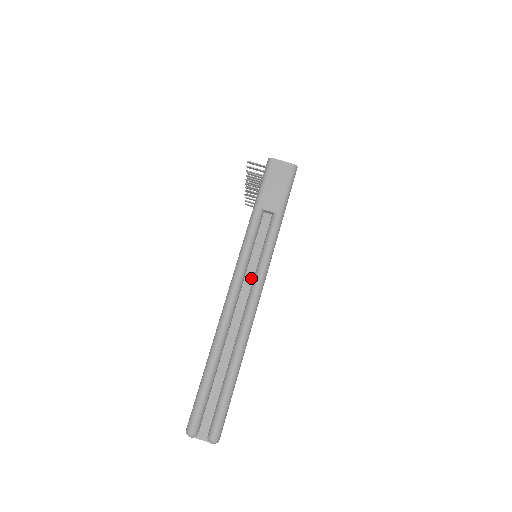
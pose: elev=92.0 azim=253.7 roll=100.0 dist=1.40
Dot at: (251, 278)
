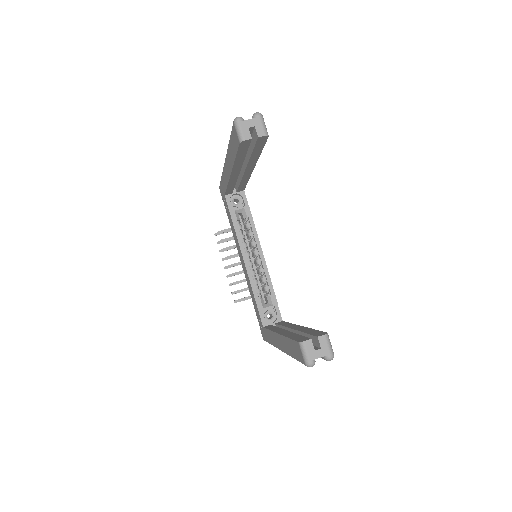
Dot at: occluded
